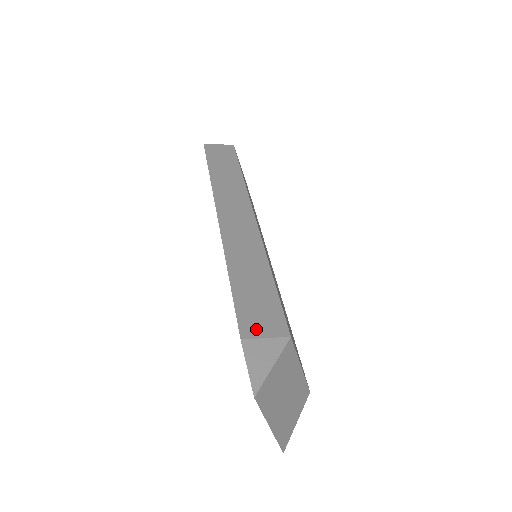
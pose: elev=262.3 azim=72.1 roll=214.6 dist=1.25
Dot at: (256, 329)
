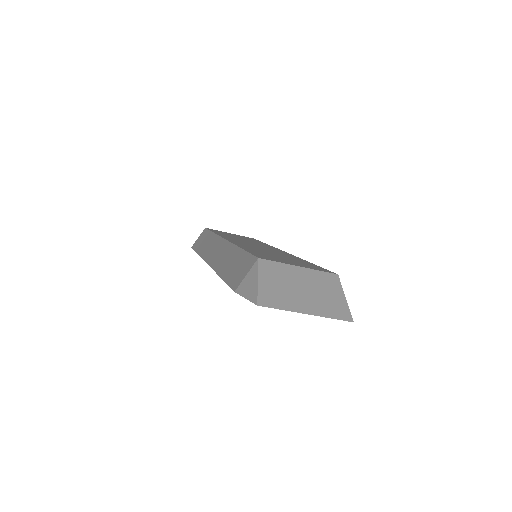
Dot at: (240, 278)
